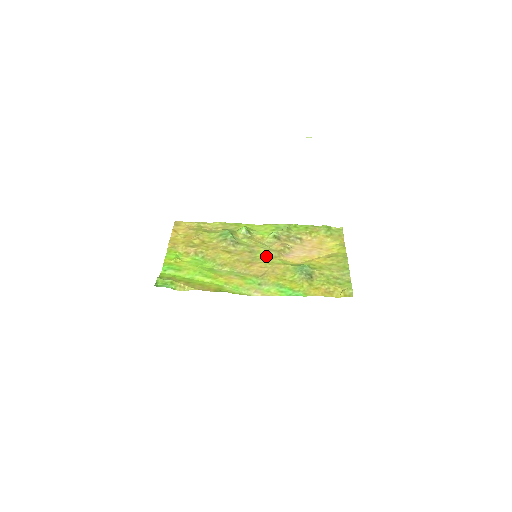
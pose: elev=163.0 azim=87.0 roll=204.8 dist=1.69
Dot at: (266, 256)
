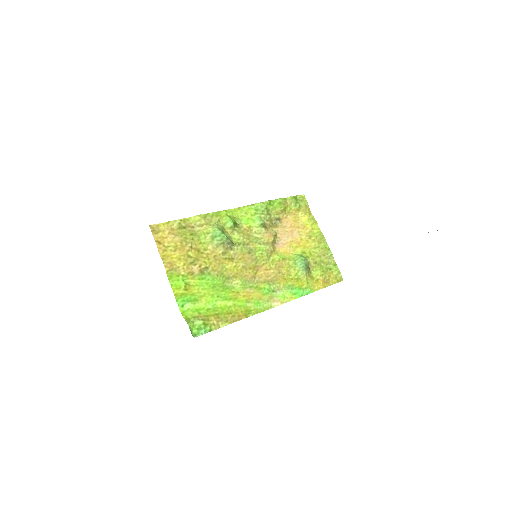
Dot at: (265, 254)
